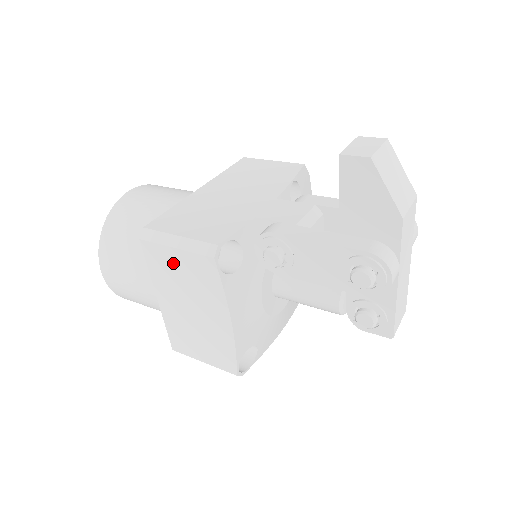
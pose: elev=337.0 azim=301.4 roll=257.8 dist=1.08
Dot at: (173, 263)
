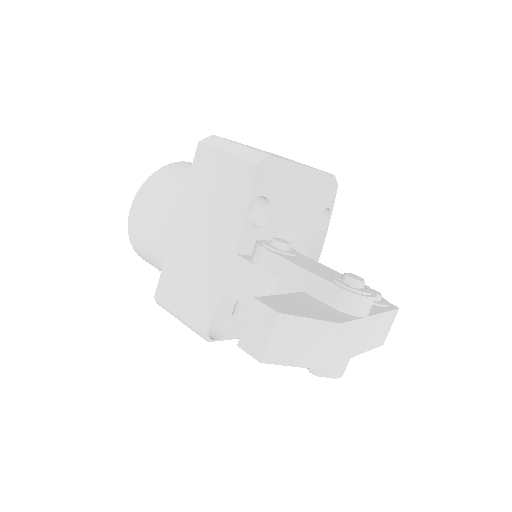
Dot at: occluded
